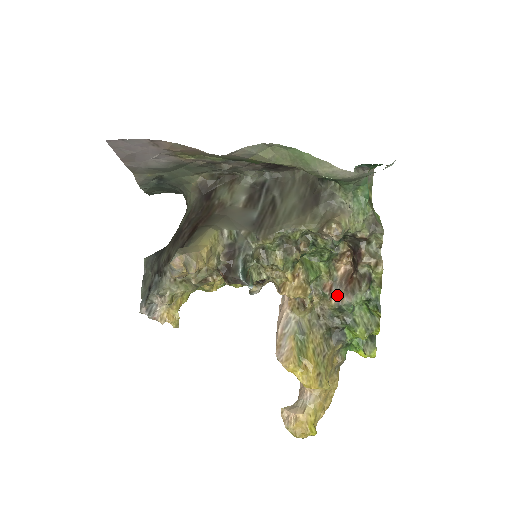
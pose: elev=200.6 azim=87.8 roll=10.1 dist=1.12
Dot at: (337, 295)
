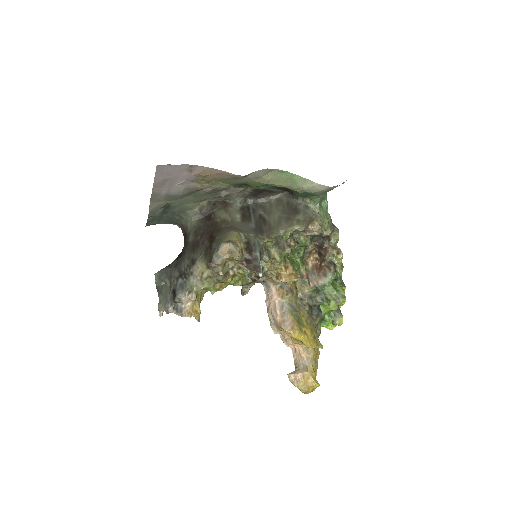
Dot at: (313, 280)
